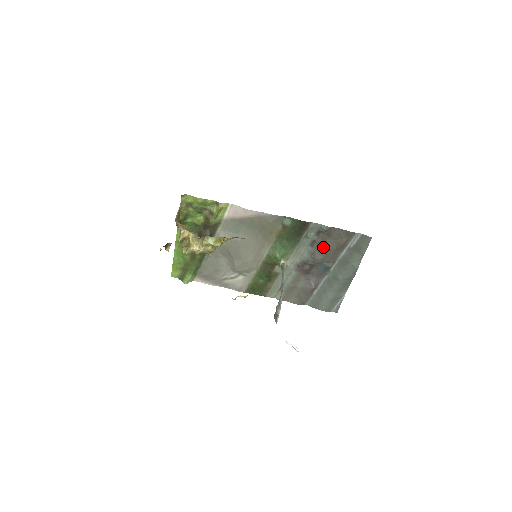
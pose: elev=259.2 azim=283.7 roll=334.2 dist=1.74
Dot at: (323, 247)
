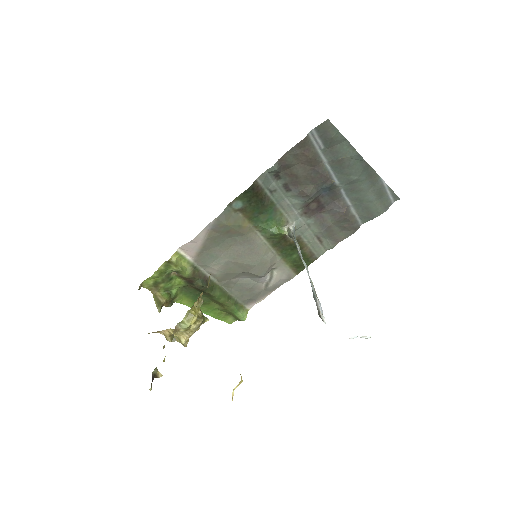
Dot at: (299, 180)
